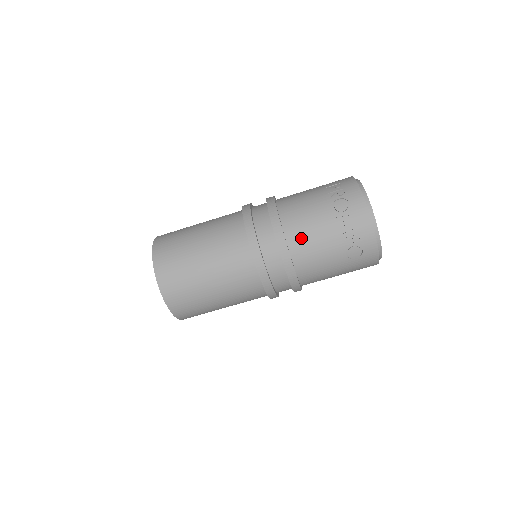
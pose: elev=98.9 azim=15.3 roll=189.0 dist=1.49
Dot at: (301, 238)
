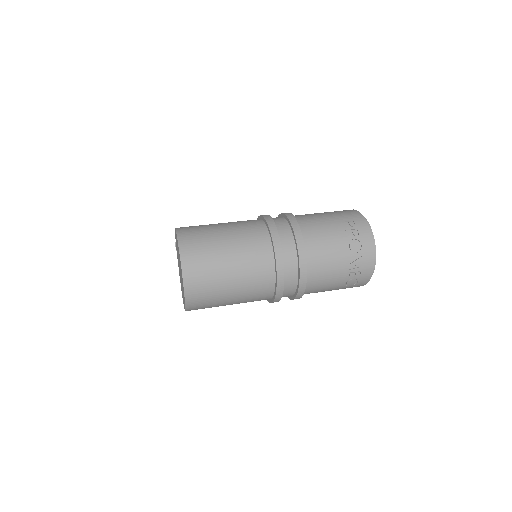
Dot at: (318, 268)
